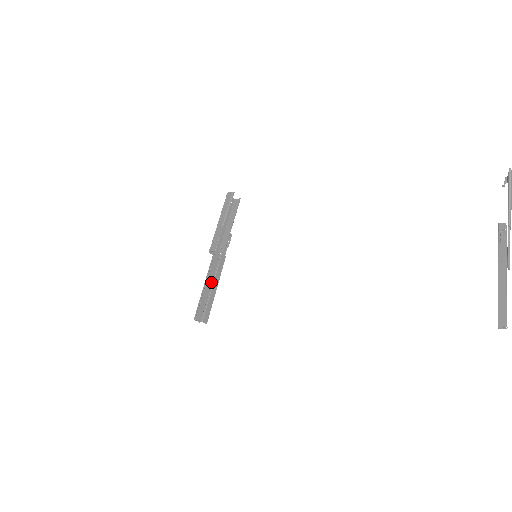
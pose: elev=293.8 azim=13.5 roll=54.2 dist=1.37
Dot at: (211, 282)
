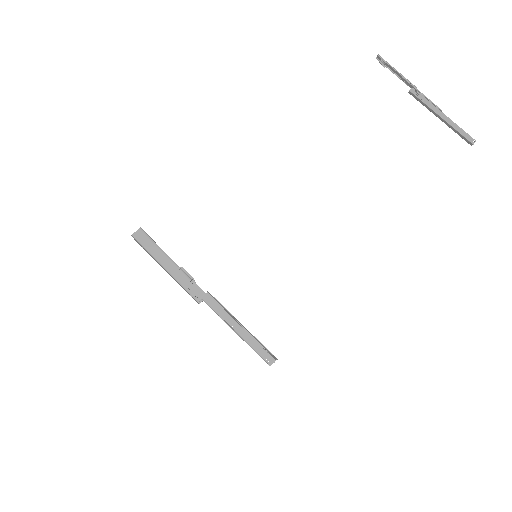
Dot at: (238, 322)
